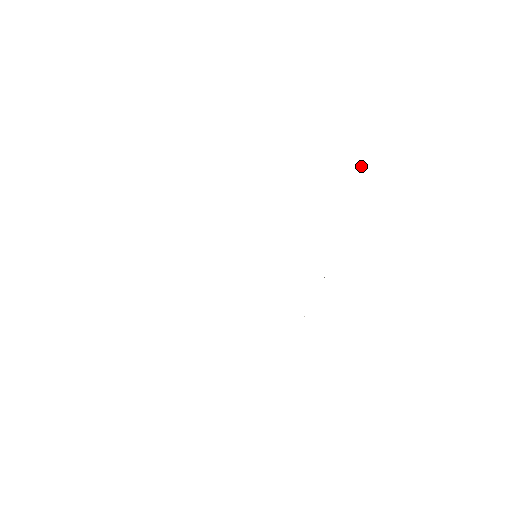
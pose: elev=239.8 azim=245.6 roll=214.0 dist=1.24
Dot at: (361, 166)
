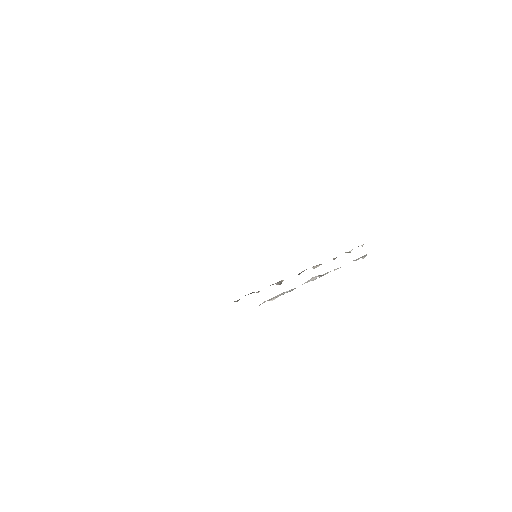
Dot at: (349, 251)
